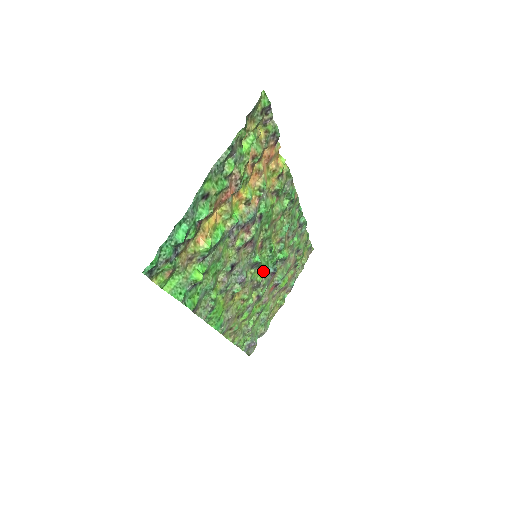
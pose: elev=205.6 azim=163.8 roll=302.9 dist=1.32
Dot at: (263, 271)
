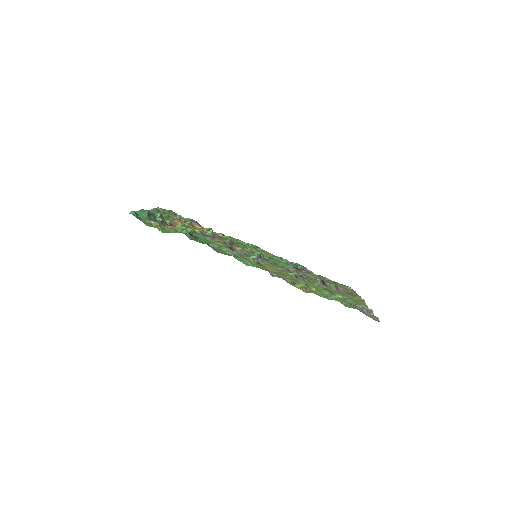
Dot at: (279, 264)
